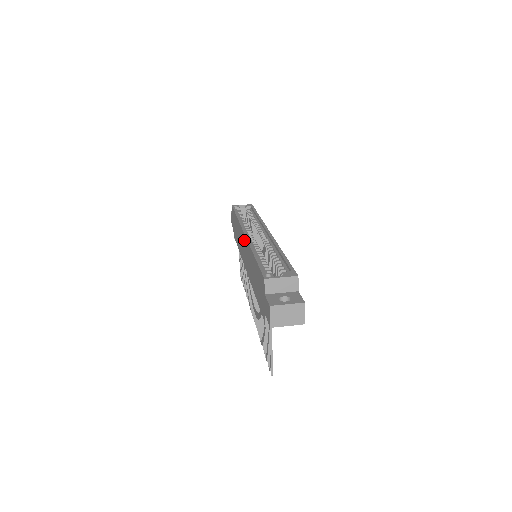
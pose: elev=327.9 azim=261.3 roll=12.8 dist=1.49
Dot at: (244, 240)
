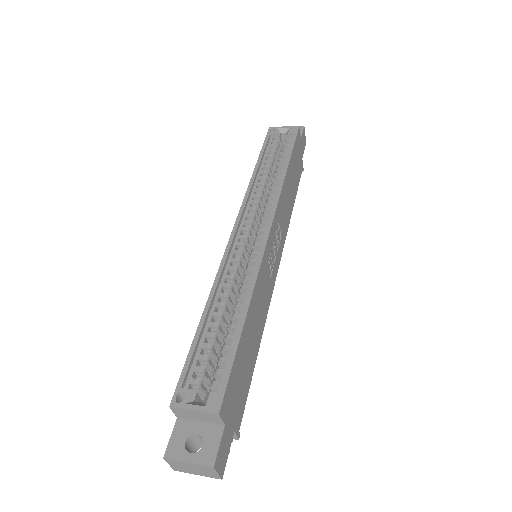
Dot at: occluded
